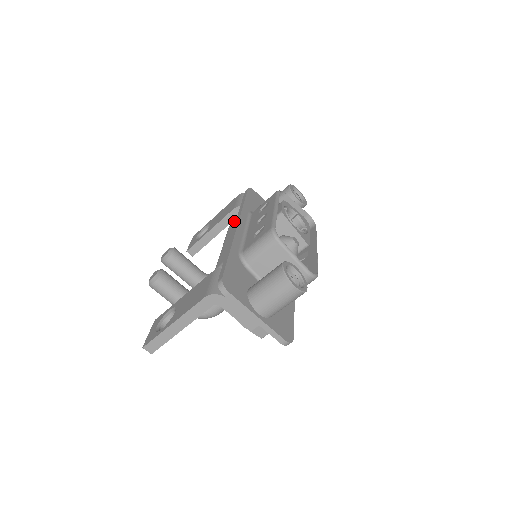
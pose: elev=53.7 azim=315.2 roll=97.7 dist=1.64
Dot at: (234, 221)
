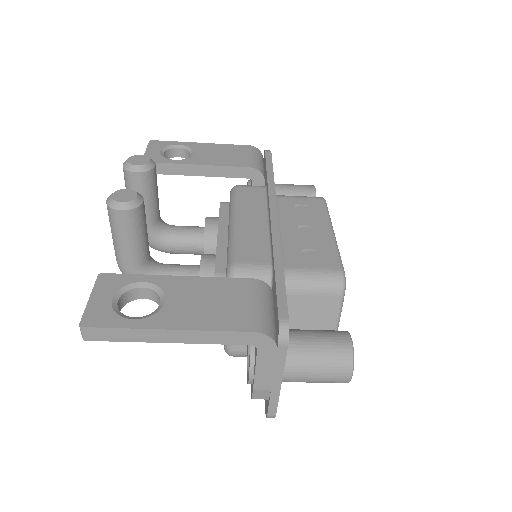
Dot at: (248, 188)
